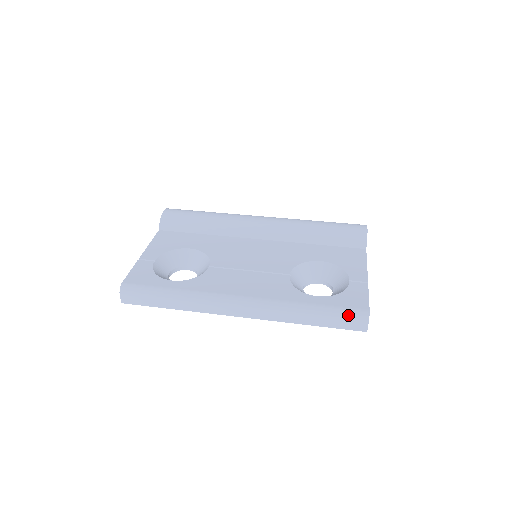
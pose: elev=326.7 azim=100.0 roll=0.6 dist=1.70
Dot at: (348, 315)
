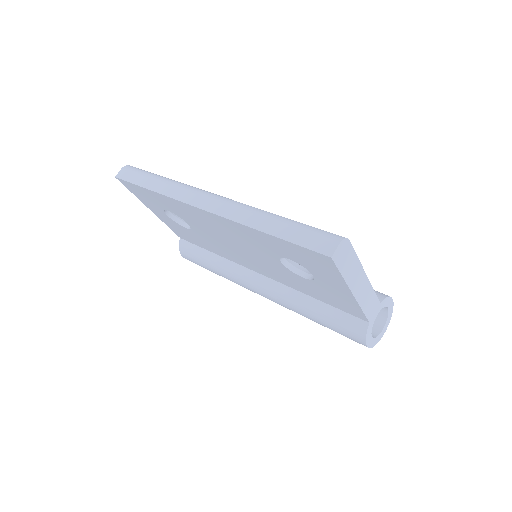
Dot at: (319, 230)
